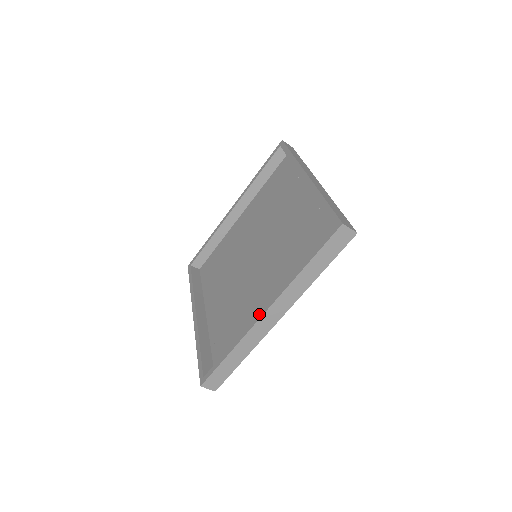
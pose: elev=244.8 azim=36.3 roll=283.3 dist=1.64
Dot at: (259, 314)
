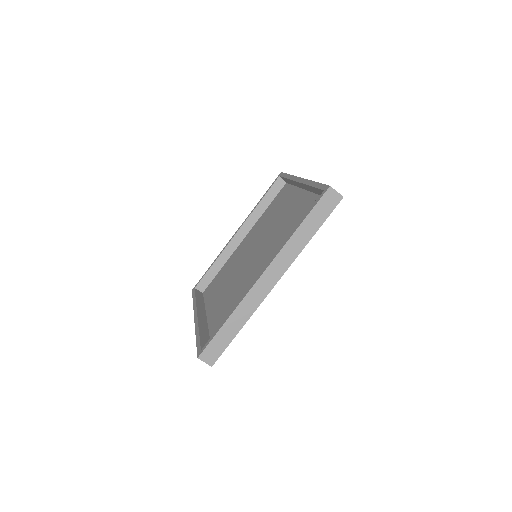
Dot at: (257, 278)
